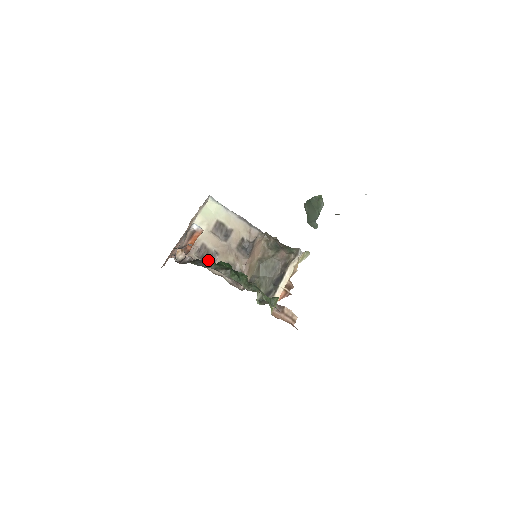
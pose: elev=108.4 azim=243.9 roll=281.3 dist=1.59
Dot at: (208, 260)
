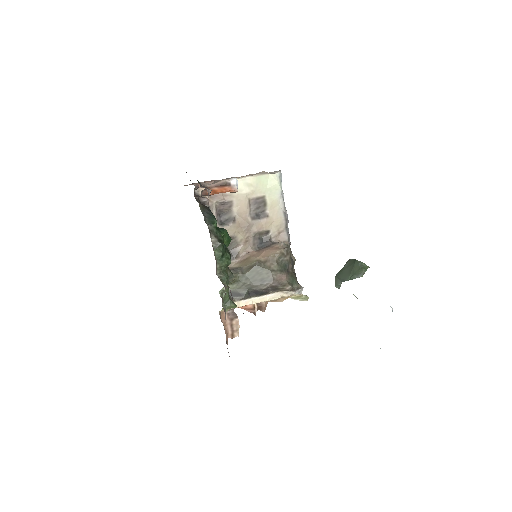
Dot at: (215, 218)
